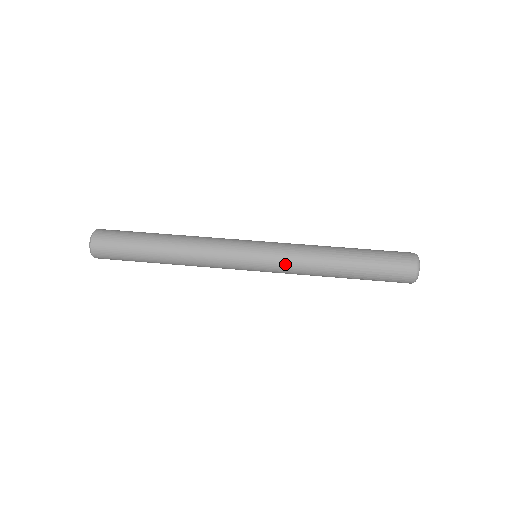
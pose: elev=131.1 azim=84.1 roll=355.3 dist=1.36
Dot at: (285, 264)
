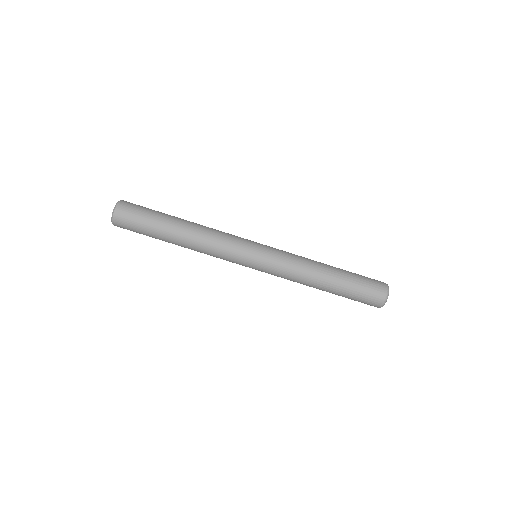
Dot at: (279, 271)
